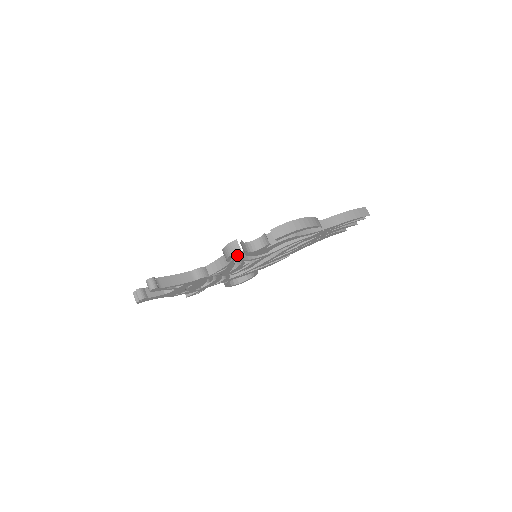
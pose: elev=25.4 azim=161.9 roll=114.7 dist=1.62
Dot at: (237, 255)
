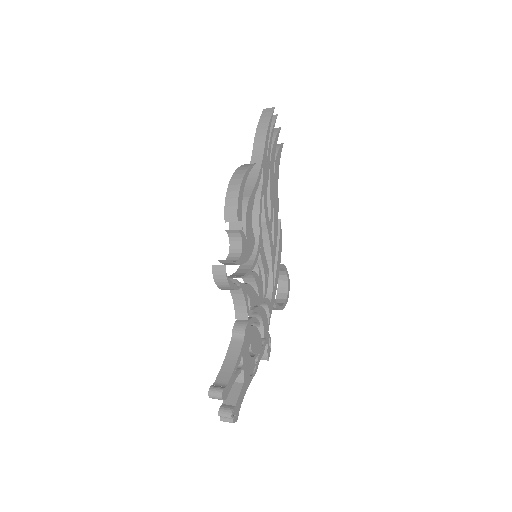
Dot at: (238, 275)
